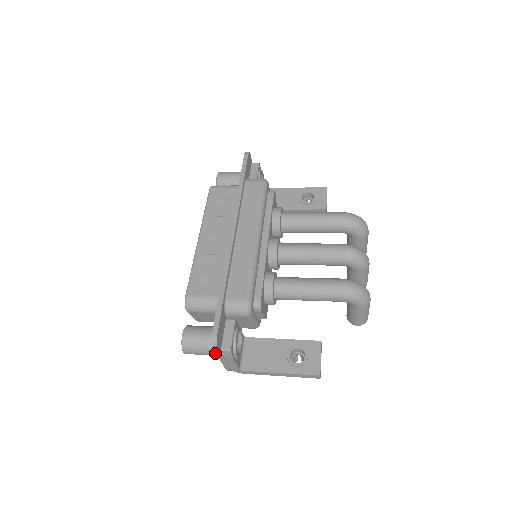
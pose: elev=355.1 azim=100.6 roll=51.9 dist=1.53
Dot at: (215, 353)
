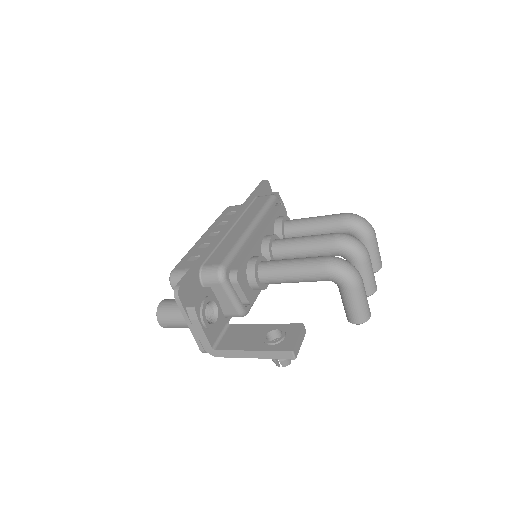
Dot at: occluded
